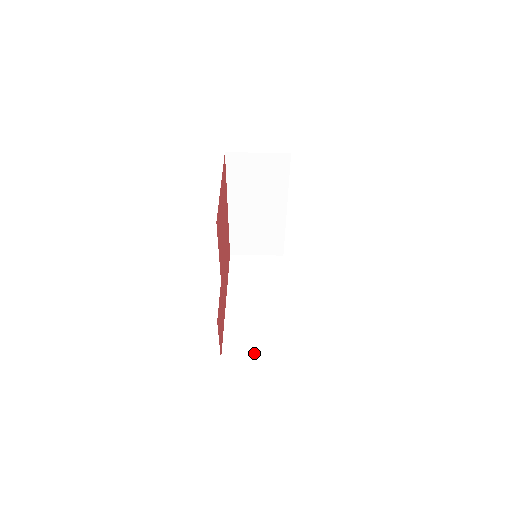
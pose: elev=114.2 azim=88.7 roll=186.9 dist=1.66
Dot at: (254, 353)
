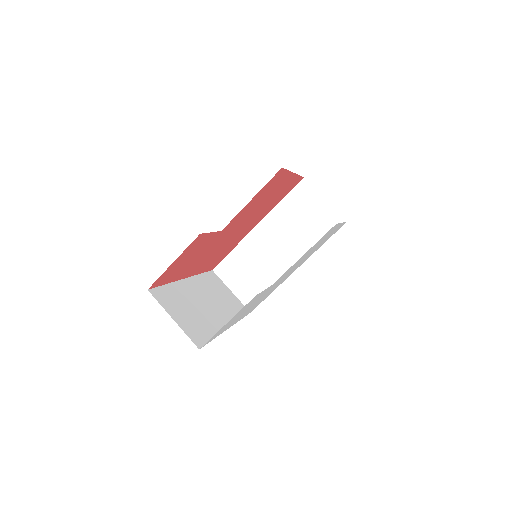
Dot at: (178, 317)
